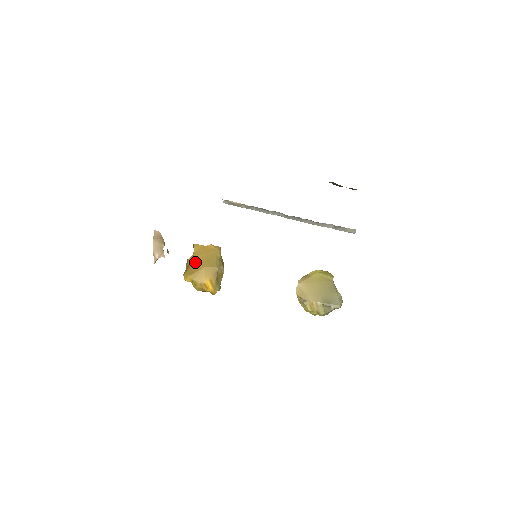
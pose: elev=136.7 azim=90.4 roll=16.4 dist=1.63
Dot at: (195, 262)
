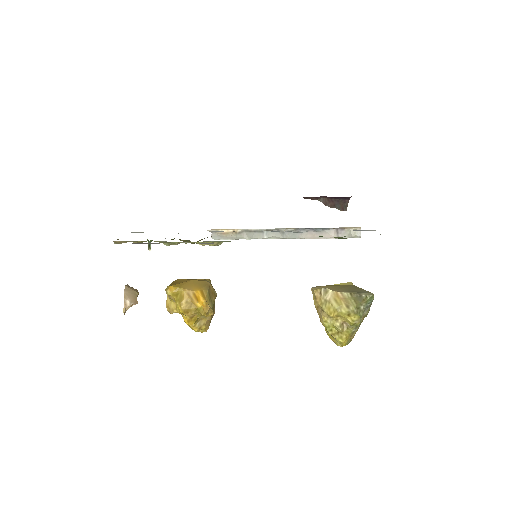
Dot at: (180, 280)
